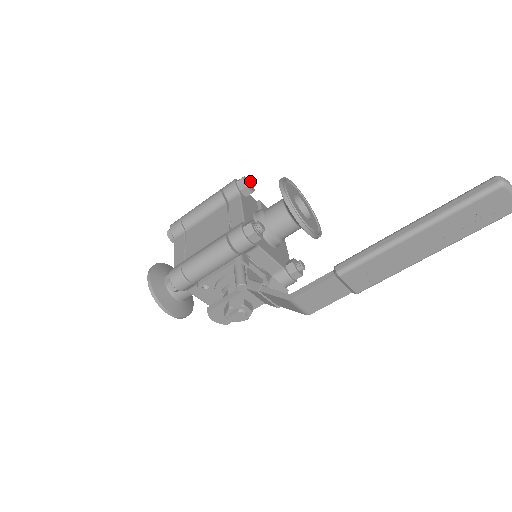
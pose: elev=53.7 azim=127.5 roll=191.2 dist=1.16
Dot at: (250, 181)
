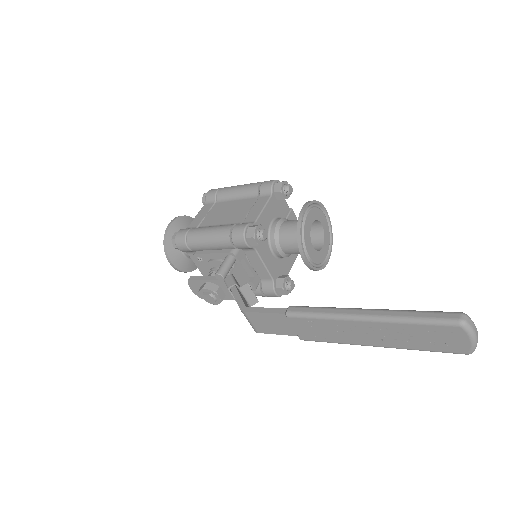
Dot at: (287, 188)
